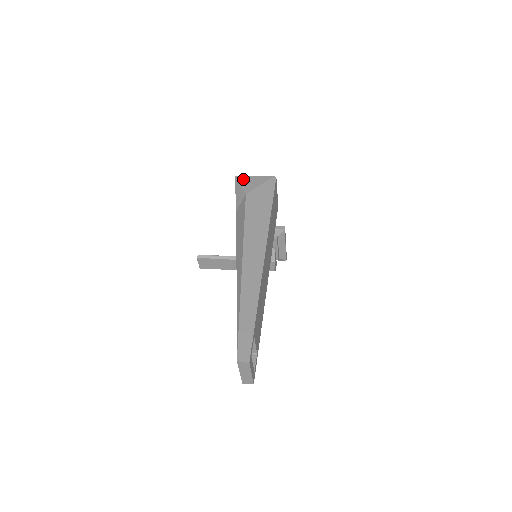
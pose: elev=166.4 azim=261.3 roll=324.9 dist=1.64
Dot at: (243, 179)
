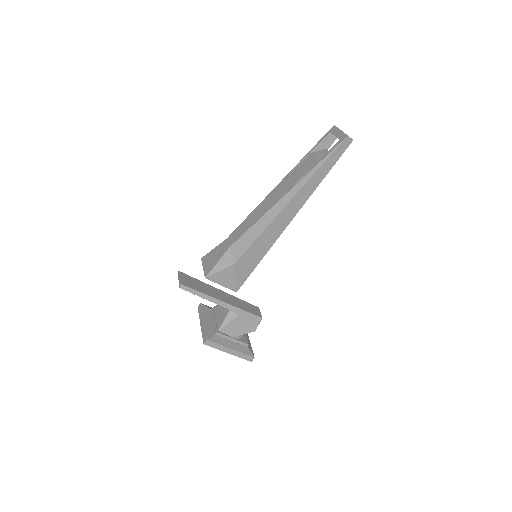
Dot at: occluded
